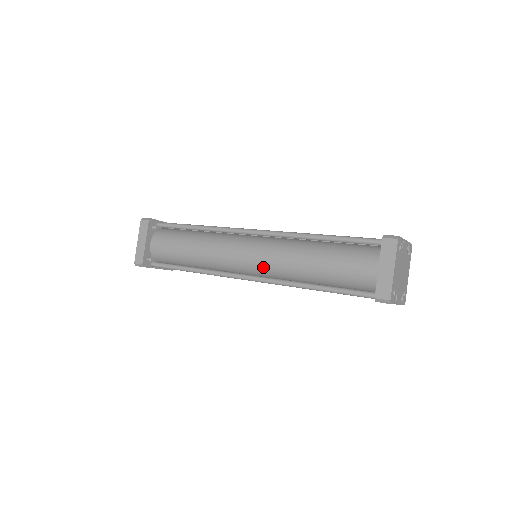
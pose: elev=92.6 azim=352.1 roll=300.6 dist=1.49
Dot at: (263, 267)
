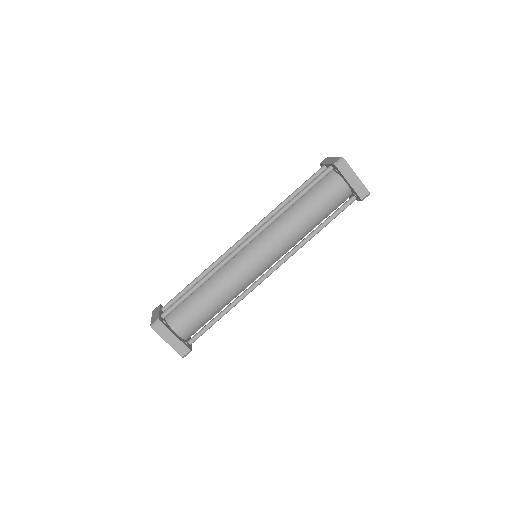
Dot at: (277, 254)
